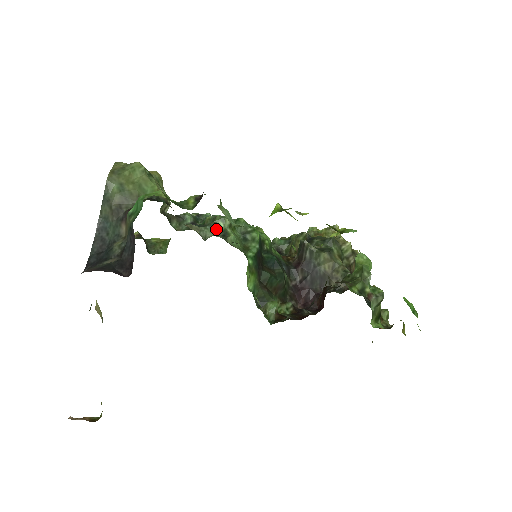
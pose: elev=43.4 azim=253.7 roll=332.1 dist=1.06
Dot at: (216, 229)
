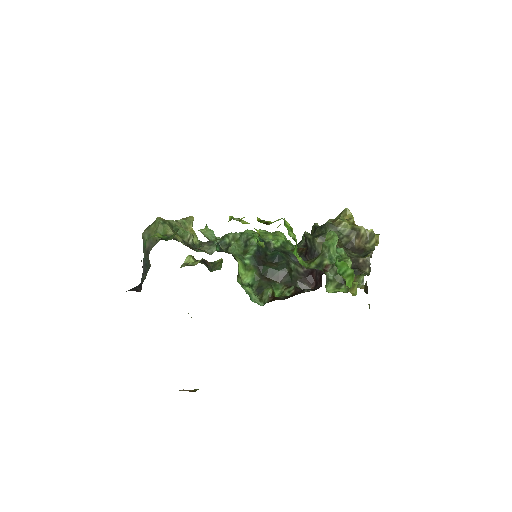
Dot at: (223, 244)
